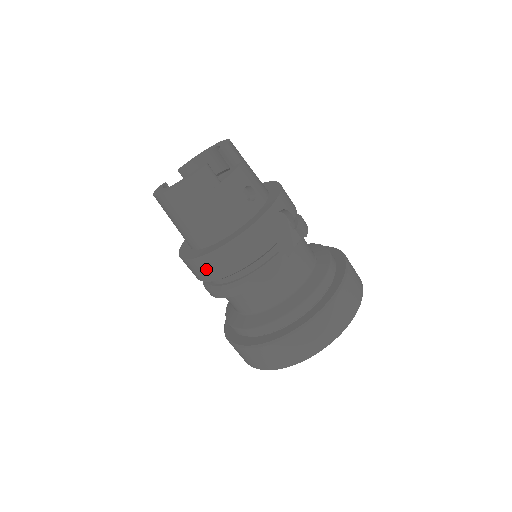
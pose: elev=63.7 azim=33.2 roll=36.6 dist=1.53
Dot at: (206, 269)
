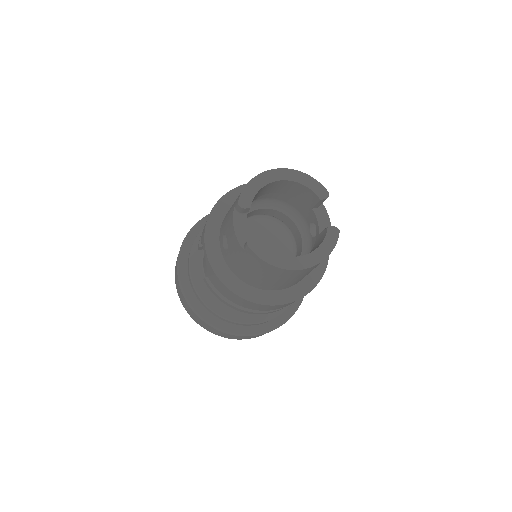
Dot at: occluded
